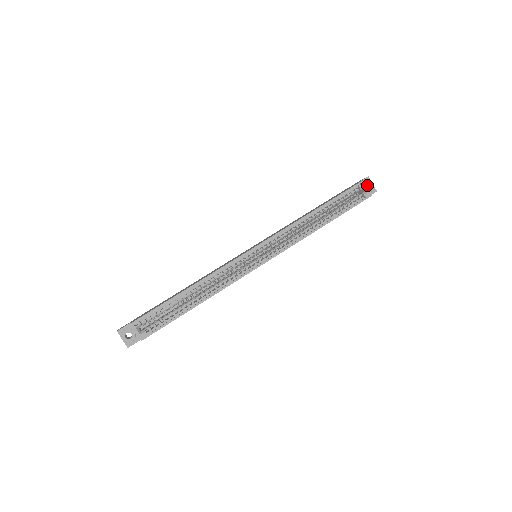
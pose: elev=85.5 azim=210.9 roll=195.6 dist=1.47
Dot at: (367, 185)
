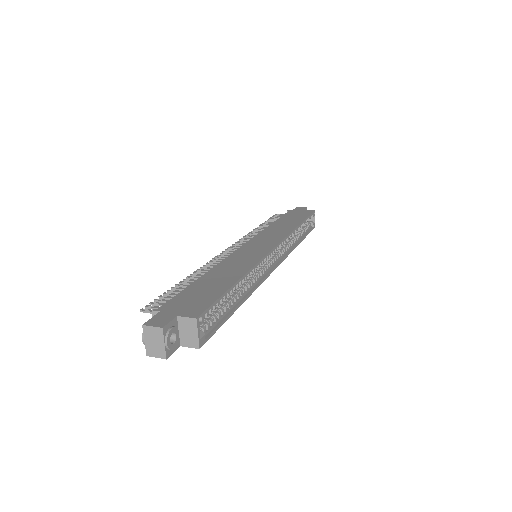
Dot at: occluded
